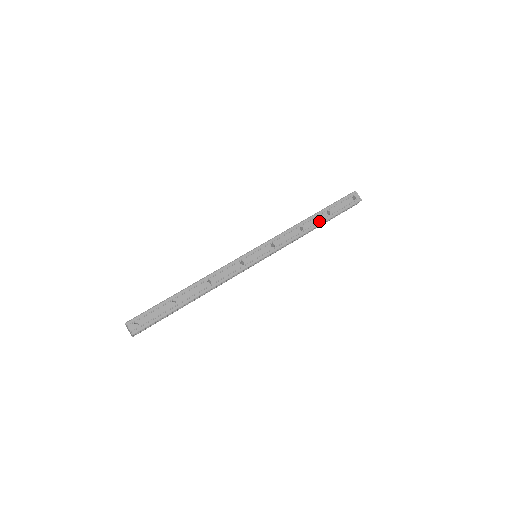
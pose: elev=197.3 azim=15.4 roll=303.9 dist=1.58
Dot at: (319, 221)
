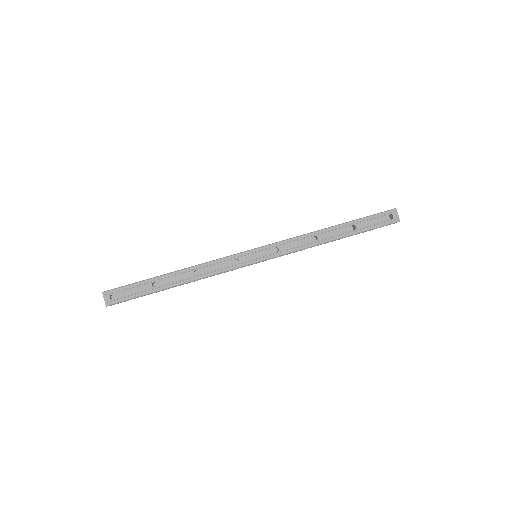
Dot at: (339, 234)
